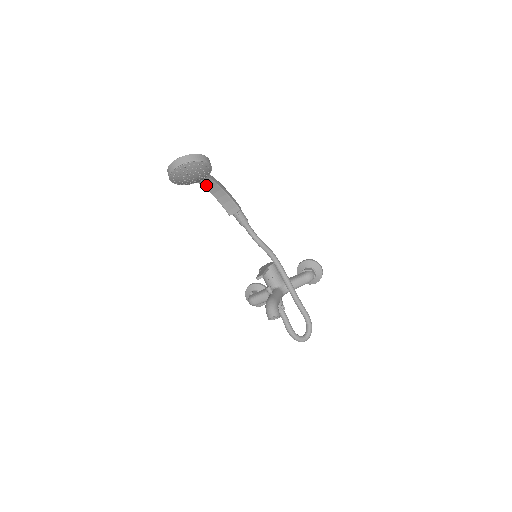
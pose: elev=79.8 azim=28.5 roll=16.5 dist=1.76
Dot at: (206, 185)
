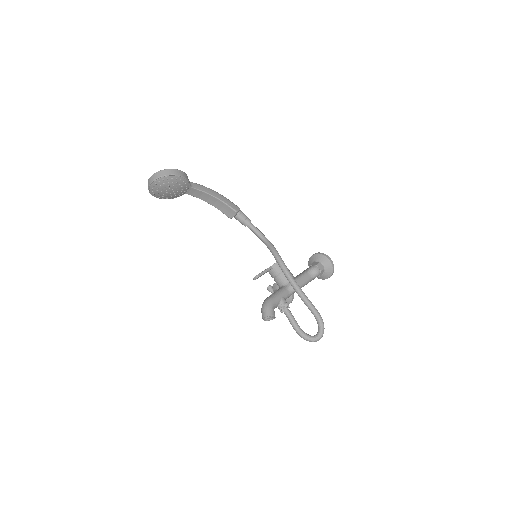
Dot at: (195, 194)
